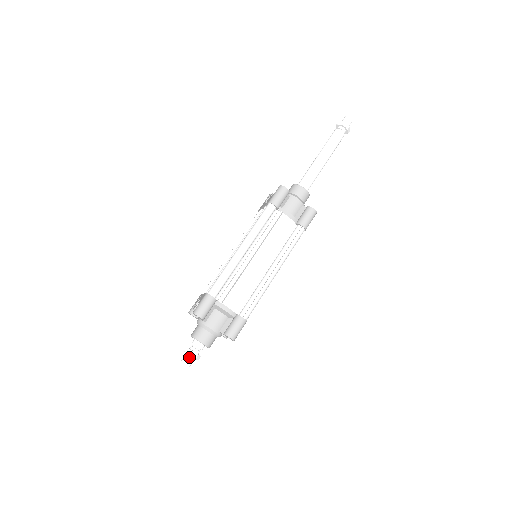
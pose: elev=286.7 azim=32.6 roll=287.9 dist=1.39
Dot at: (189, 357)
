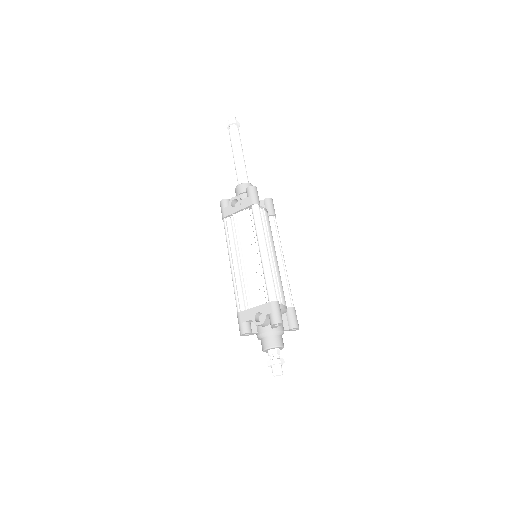
Dot at: (280, 366)
